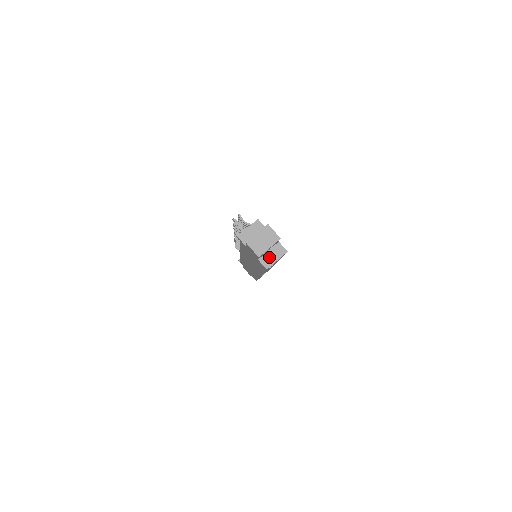
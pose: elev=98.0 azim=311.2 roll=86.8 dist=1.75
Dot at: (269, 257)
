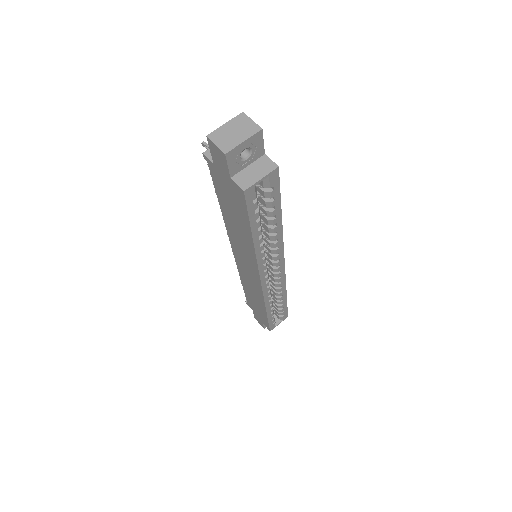
Dot at: (248, 174)
